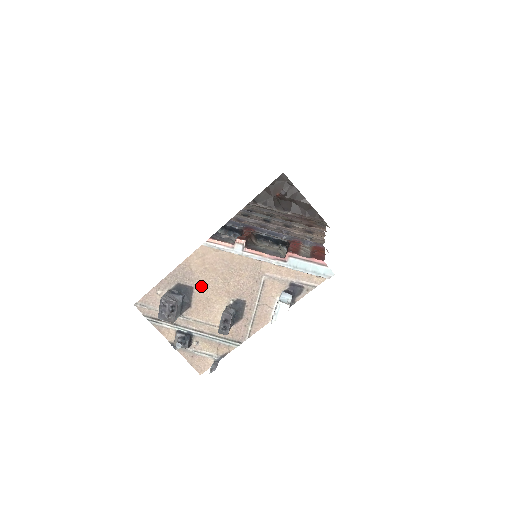
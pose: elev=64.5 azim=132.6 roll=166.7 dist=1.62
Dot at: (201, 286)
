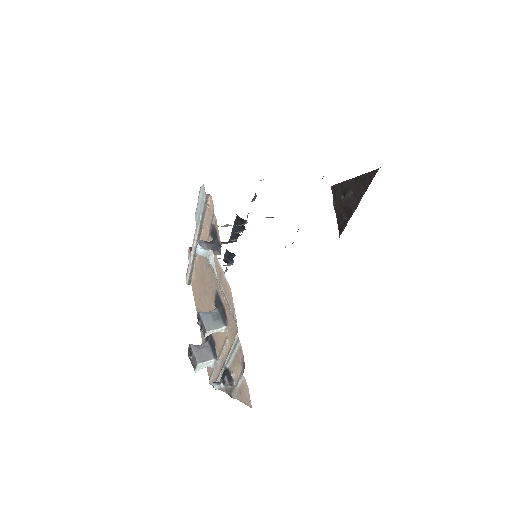
Dot at: occluded
